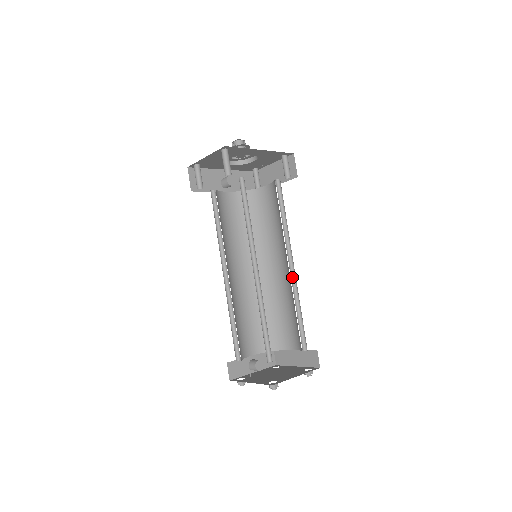
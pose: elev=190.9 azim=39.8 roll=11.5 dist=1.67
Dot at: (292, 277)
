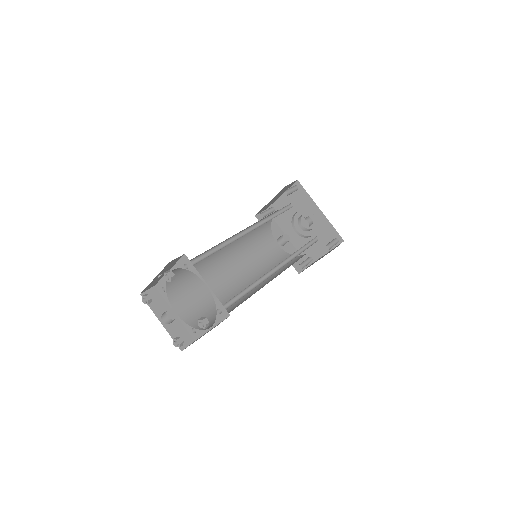
Dot at: (268, 276)
